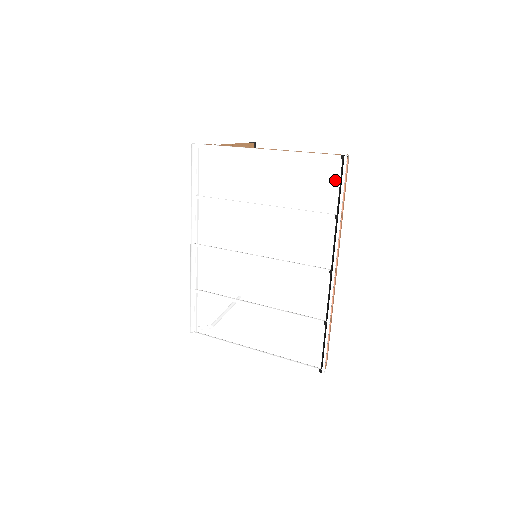
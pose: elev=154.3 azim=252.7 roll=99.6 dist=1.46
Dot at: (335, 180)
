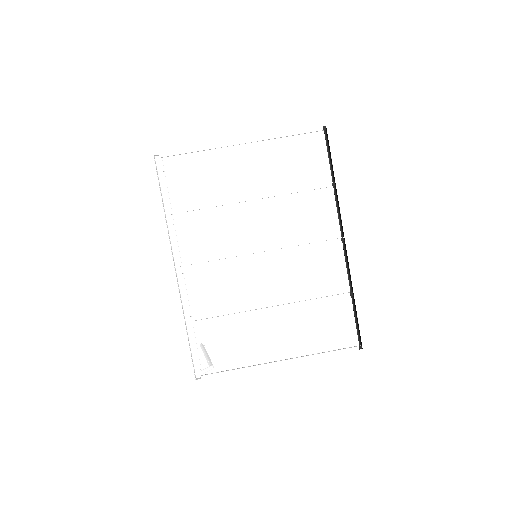
Dot at: (322, 151)
